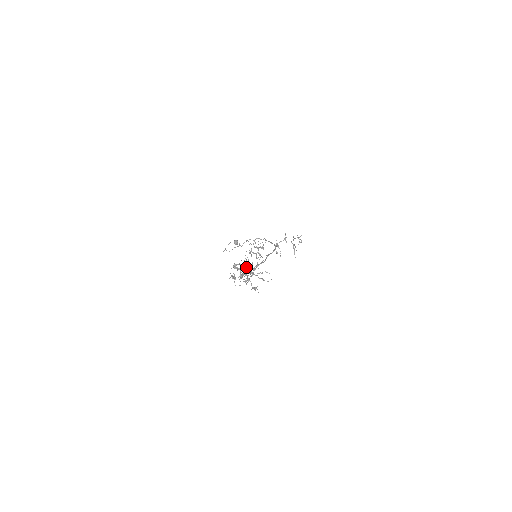
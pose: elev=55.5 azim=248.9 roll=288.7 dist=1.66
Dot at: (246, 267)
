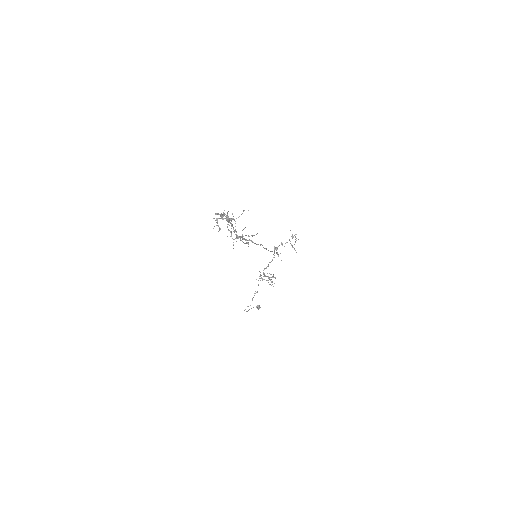
Dot at: (226, 215)
